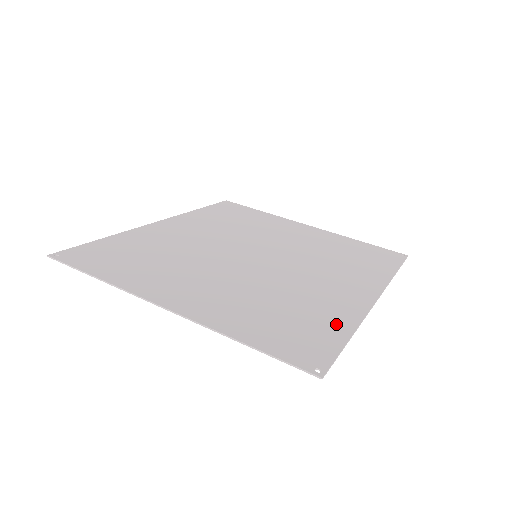
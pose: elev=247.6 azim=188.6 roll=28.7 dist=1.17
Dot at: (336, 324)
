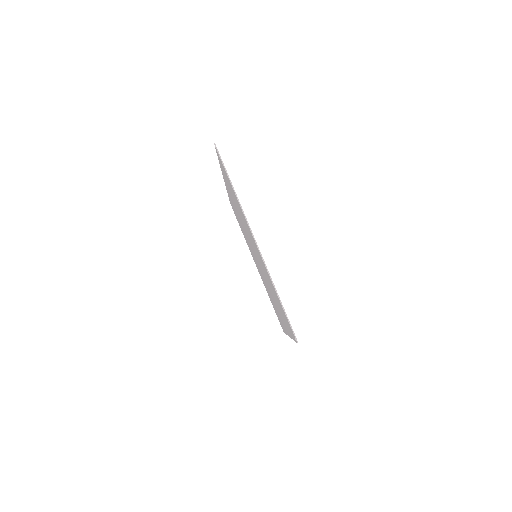
Dot at: occluded
